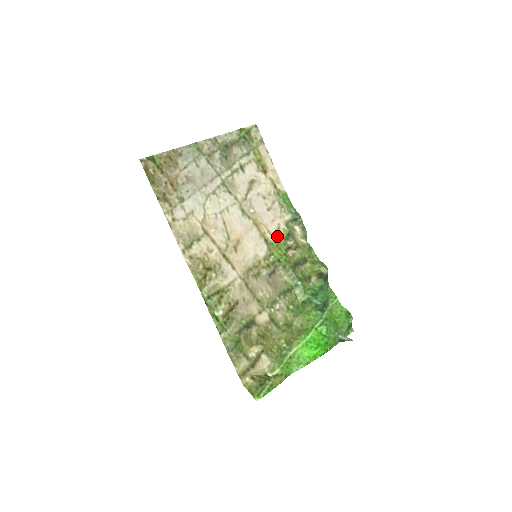
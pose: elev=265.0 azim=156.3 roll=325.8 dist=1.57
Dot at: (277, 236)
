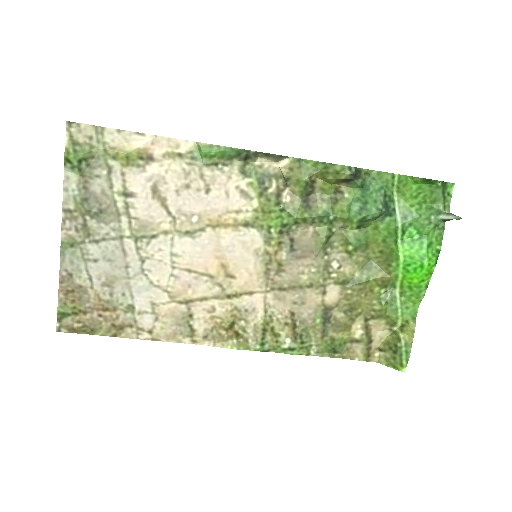
Dot at: (251, 203)
